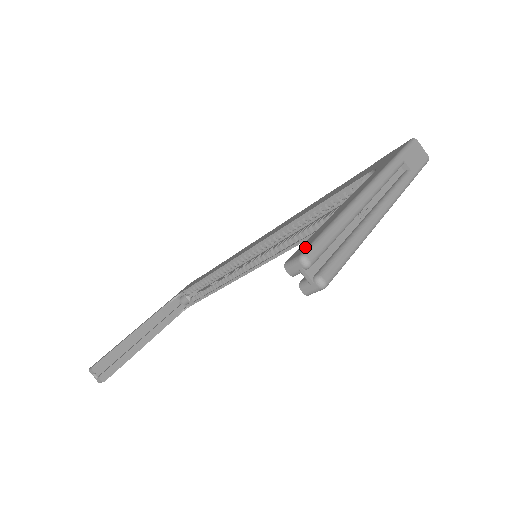
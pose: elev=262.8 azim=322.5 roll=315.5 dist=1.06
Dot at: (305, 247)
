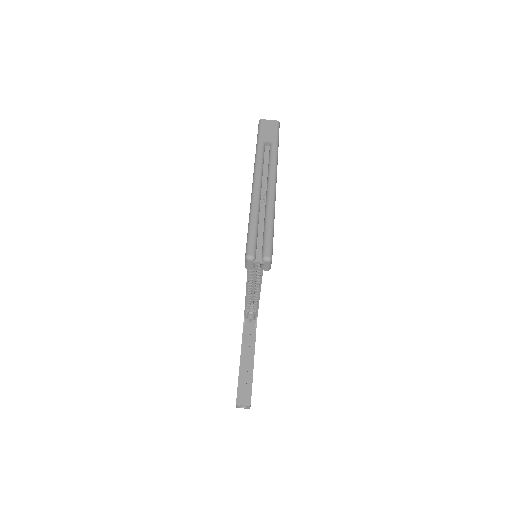
Dot at: occluded
